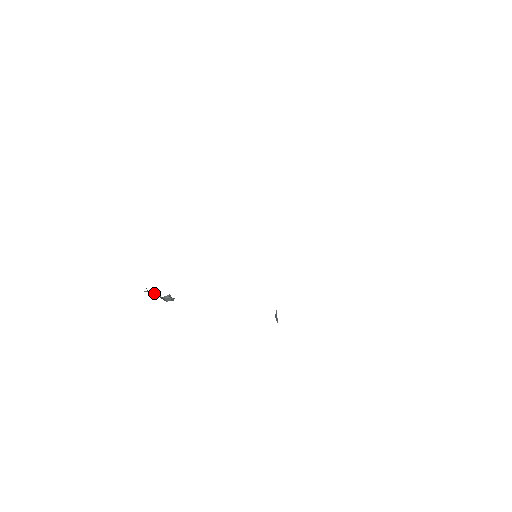
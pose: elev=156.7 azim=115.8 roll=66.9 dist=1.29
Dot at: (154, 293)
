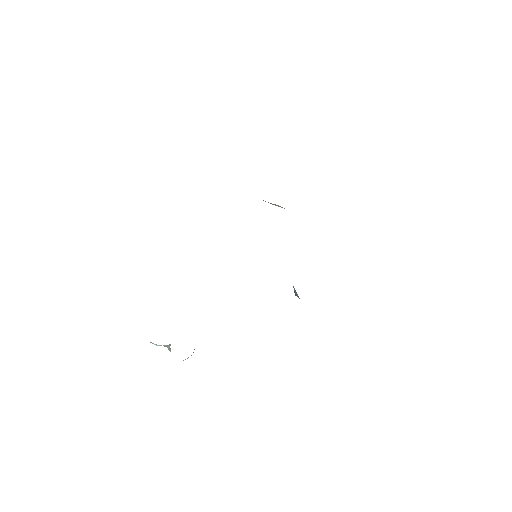
Dot at: occluded
